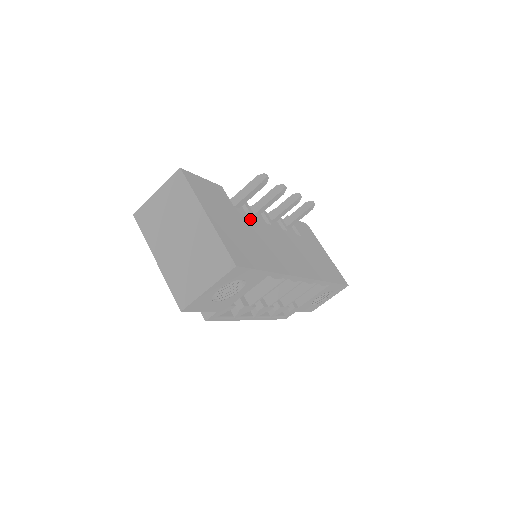
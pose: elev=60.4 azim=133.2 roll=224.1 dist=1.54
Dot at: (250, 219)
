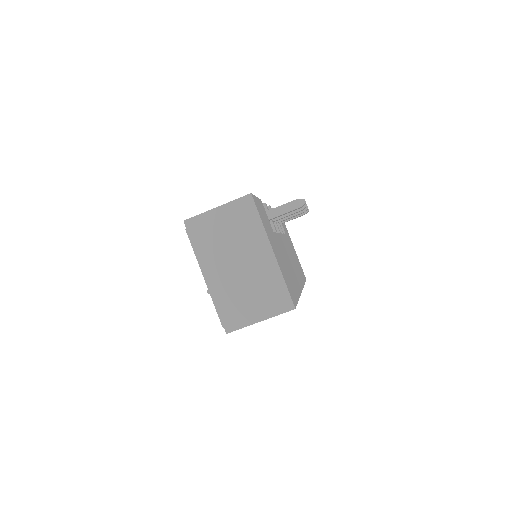
Dot at: occluded
